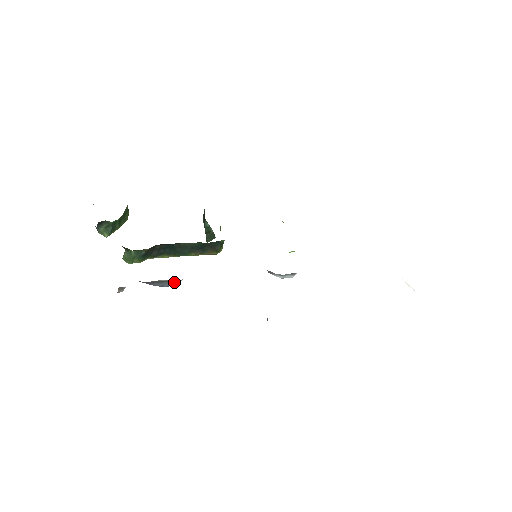
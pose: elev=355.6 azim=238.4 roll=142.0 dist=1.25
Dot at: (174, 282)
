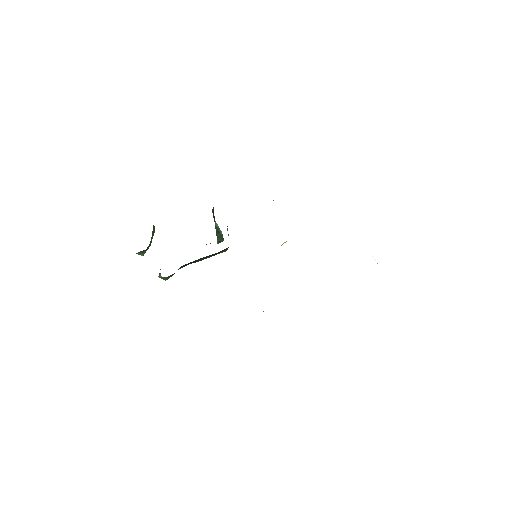
Dot at: occluded
